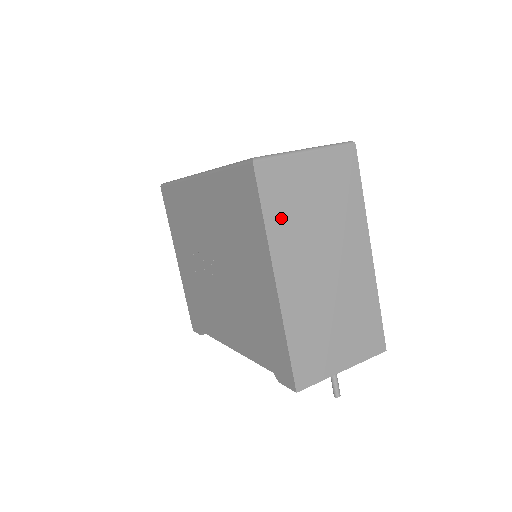
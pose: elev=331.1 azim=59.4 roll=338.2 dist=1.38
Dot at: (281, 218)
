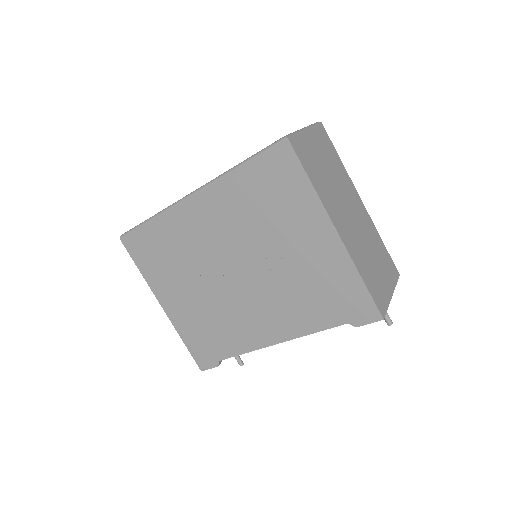
Dot at: (318, 181)
